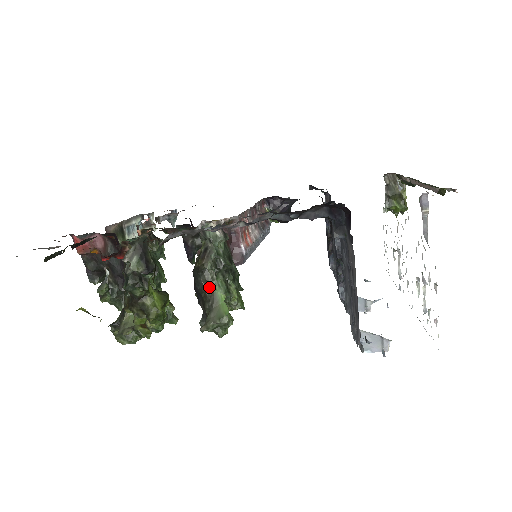
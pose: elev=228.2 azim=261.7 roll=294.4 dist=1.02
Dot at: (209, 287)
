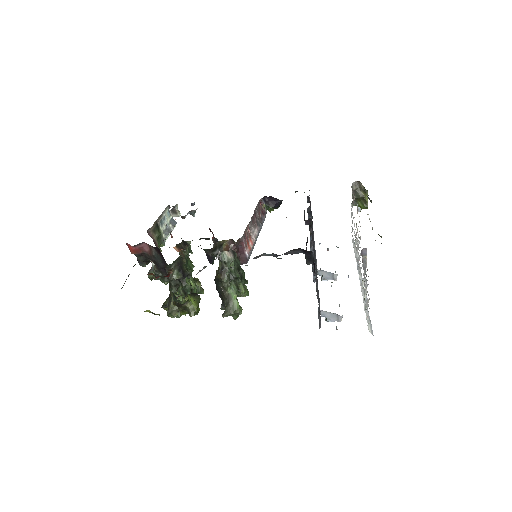
Dot at: (226, 290)
